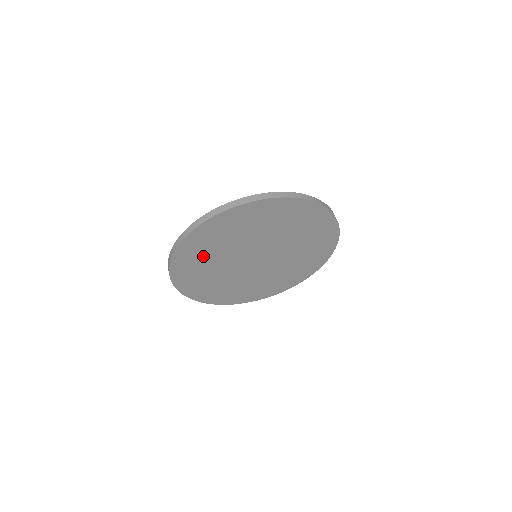
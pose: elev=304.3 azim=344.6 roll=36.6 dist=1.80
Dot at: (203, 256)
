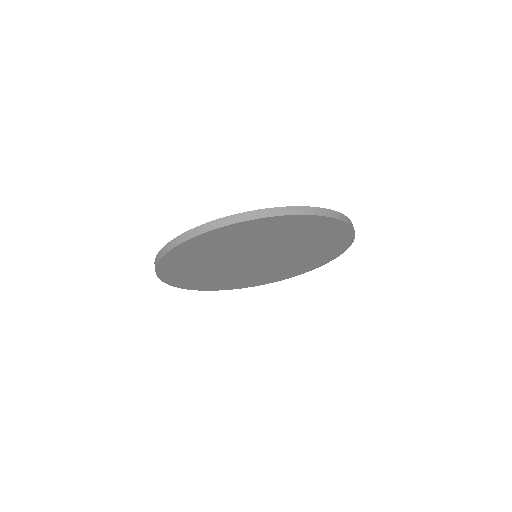
Dot at: (238, 238)
